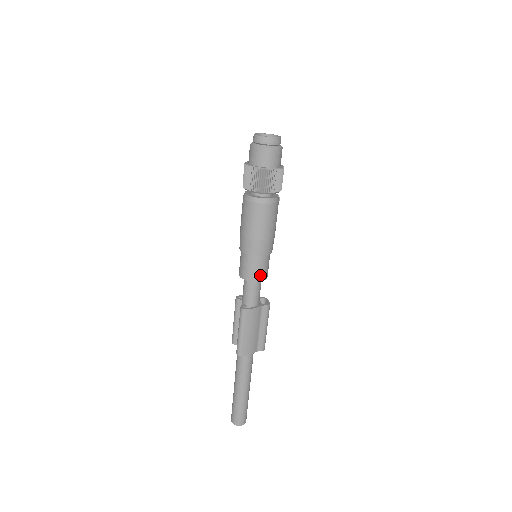
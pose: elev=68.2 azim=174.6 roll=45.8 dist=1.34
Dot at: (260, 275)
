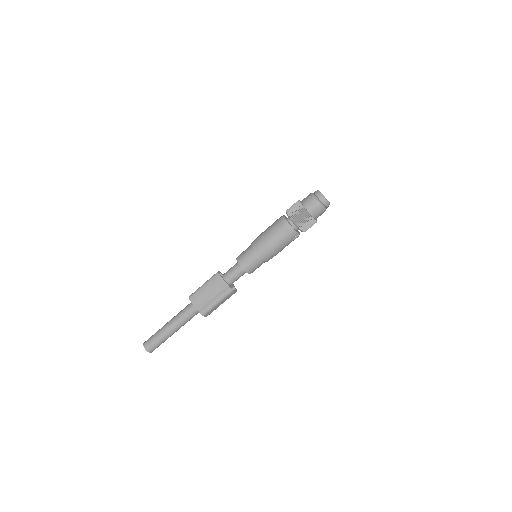
Dot at: (244, 262)
